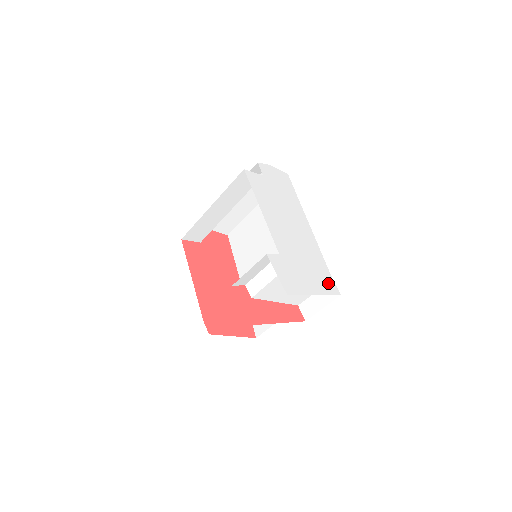
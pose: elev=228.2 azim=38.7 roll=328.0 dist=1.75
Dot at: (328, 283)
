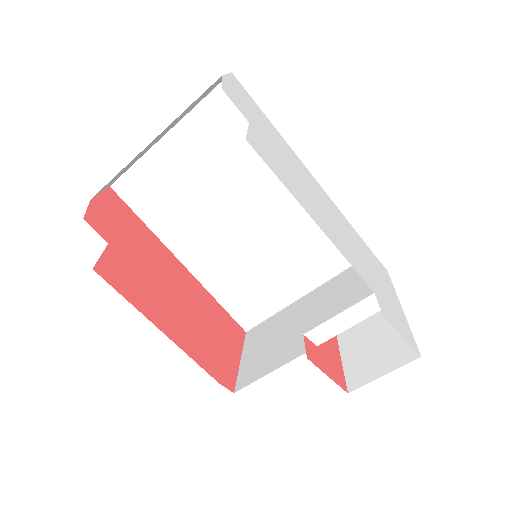
Dot at: (381, 268)
